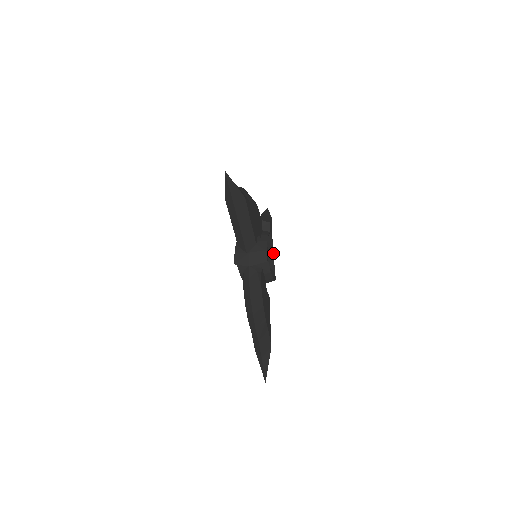
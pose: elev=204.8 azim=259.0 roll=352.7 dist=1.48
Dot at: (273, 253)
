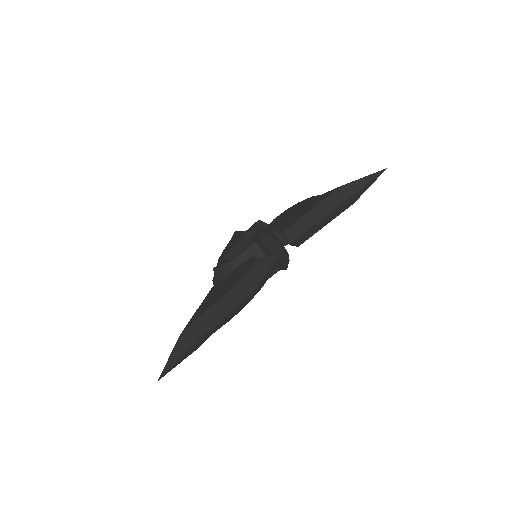
Dot at: occluded
